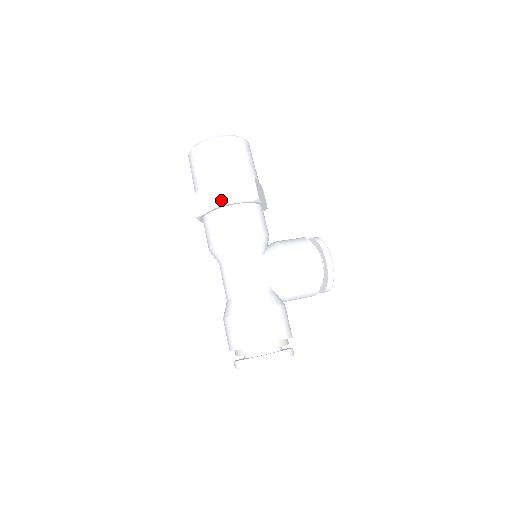
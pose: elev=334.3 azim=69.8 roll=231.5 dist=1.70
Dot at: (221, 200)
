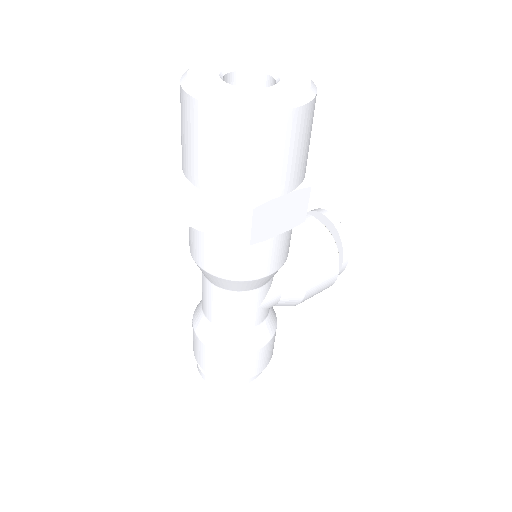
Dot at: (252, 240)
